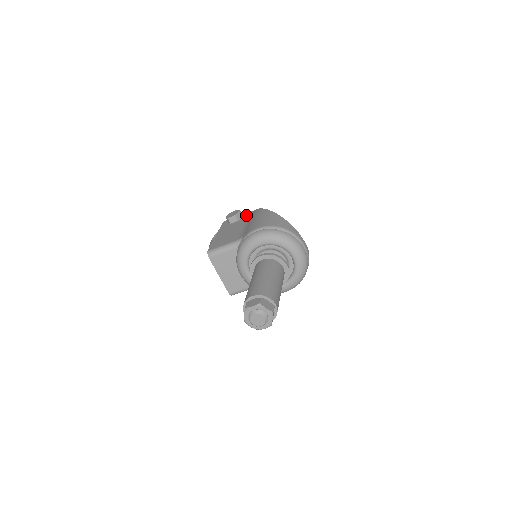
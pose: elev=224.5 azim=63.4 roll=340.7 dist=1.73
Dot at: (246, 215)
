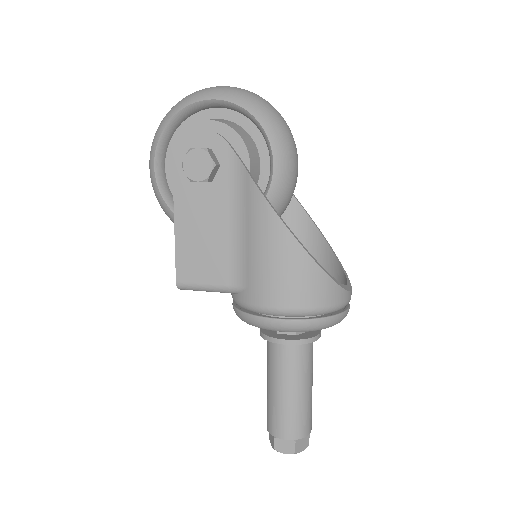
Dot at: (227, 167)
